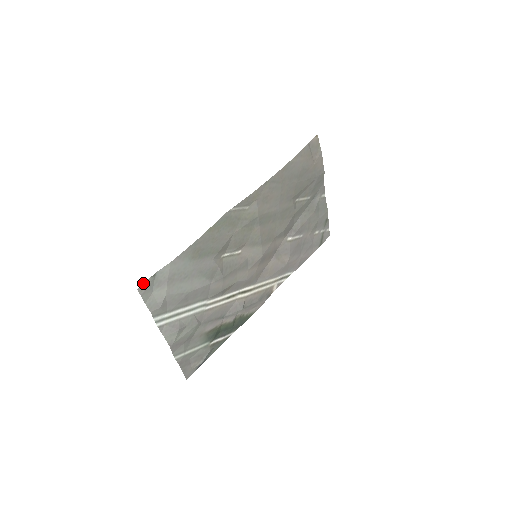
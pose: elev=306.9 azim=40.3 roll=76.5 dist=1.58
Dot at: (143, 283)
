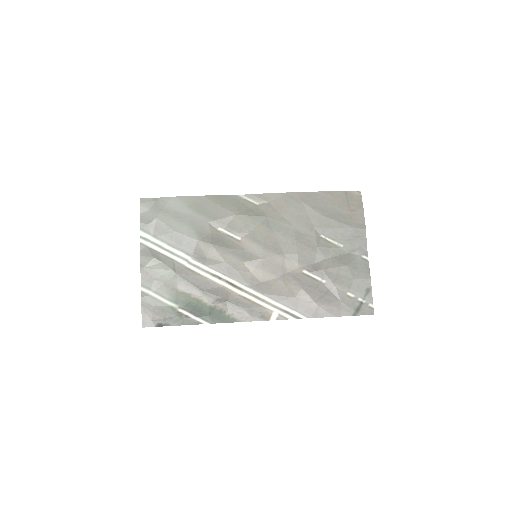
Dot at: (146, 198)
